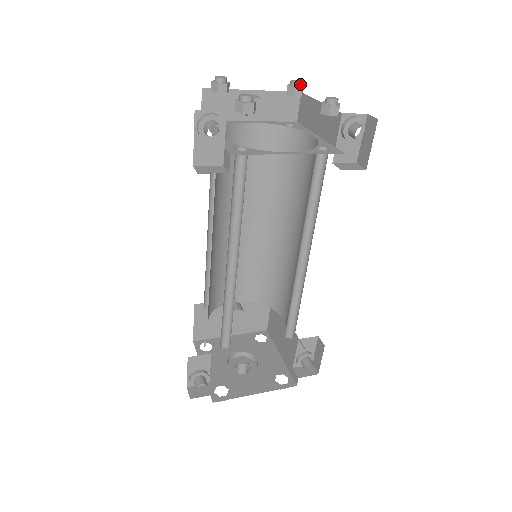
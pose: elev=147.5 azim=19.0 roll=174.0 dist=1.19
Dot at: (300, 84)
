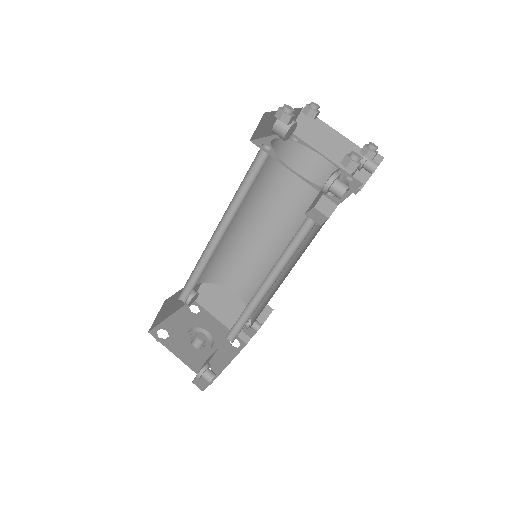
Dot at: (318, 108)
